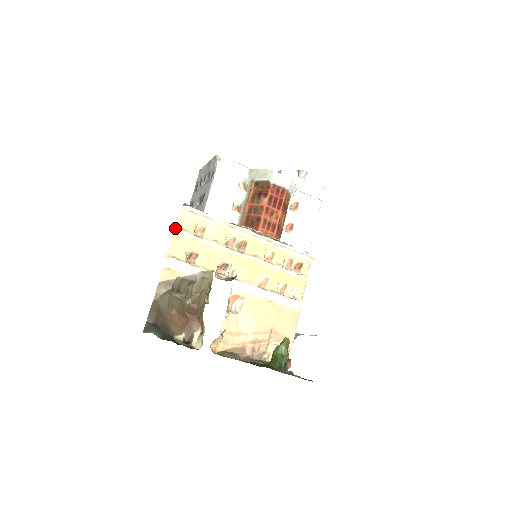
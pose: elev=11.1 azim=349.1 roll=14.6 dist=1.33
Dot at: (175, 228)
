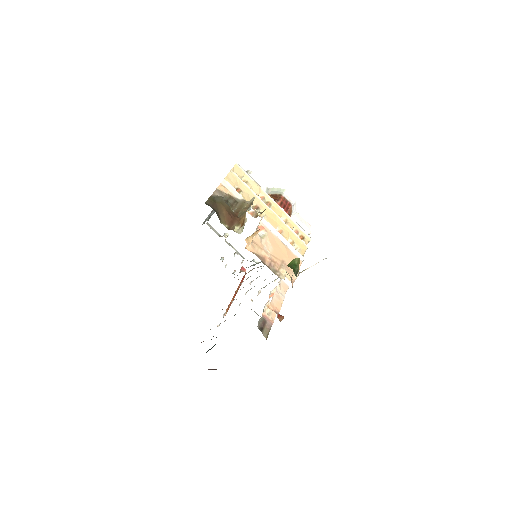
Dot at: (231, 169)
